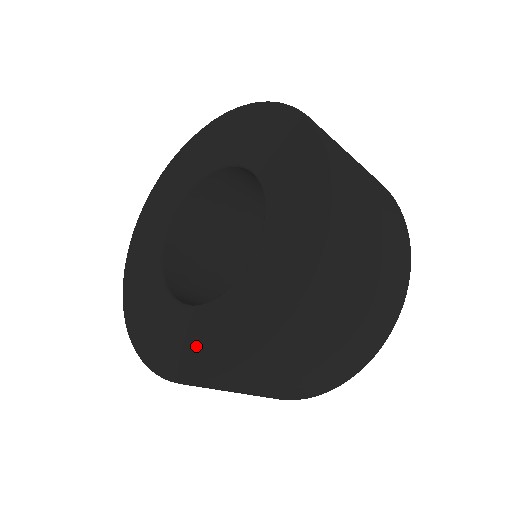
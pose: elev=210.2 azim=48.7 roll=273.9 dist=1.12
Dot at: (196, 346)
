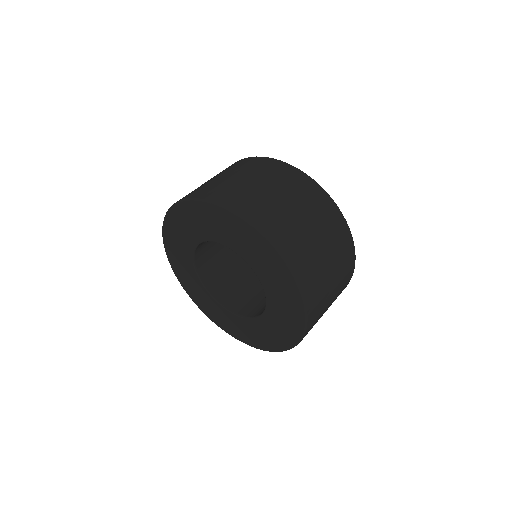
Dot at: (237, 330)
